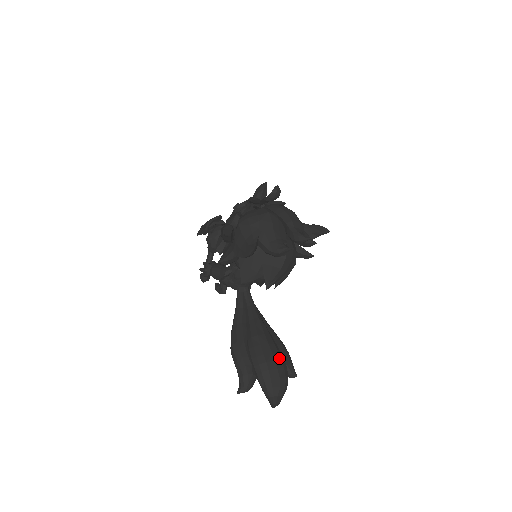
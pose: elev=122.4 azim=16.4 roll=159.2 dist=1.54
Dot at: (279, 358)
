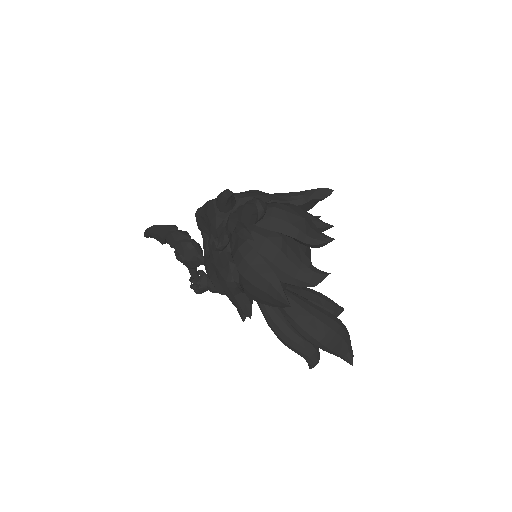
Dot at: (331, 321)
